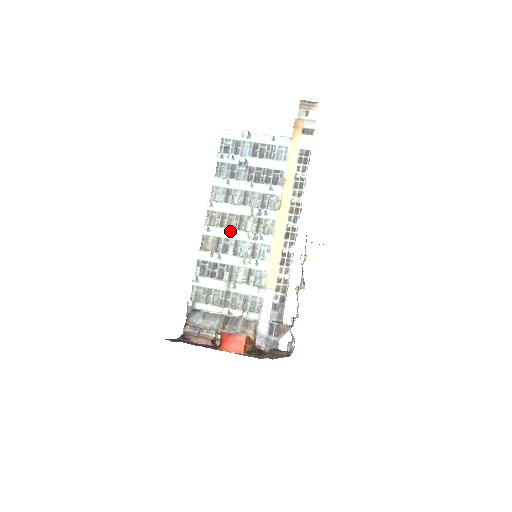
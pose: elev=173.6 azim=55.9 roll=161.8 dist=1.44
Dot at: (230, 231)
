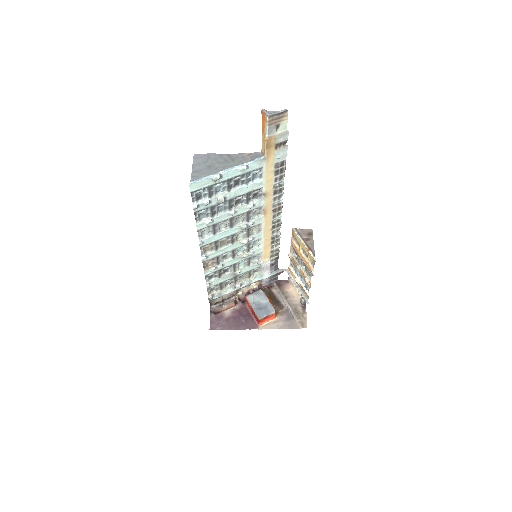
Dot at: (226, 248)
